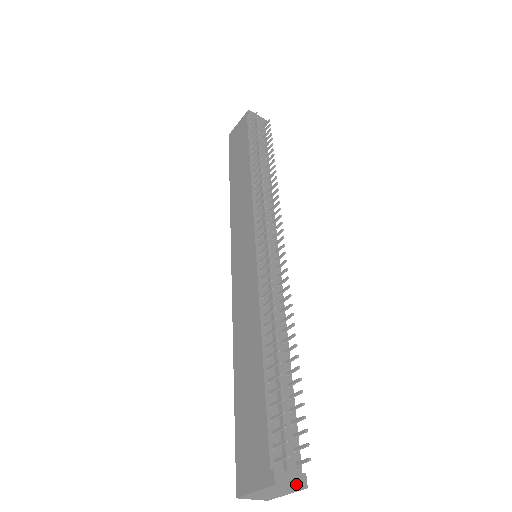
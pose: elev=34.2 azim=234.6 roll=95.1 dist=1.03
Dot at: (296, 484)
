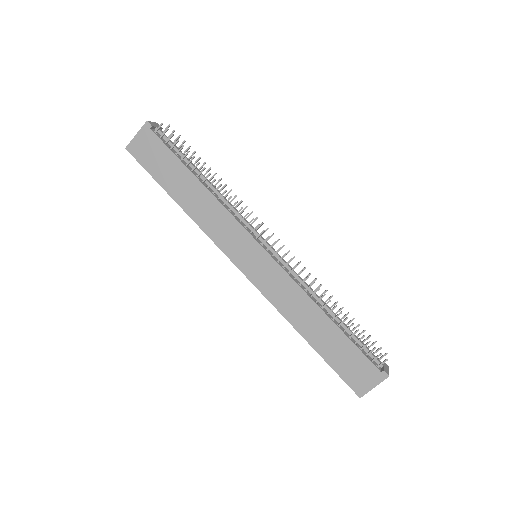
Dot at: (388, 369)
